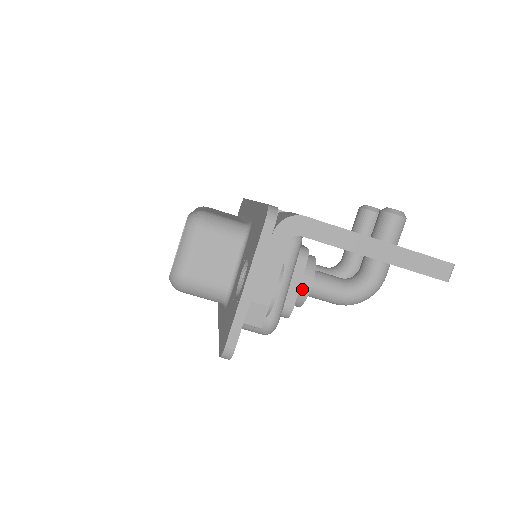
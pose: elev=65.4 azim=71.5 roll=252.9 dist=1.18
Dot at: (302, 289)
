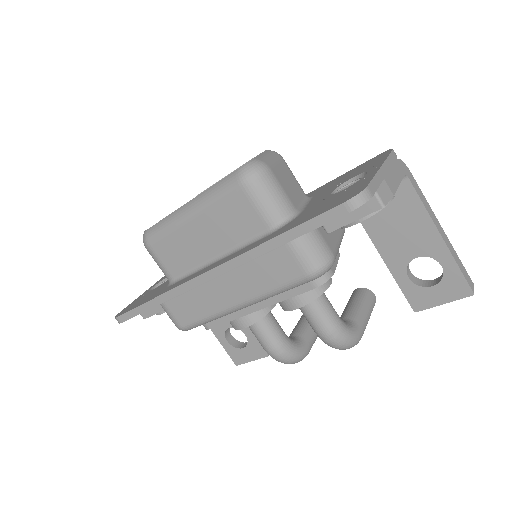
Dot at: occluded
